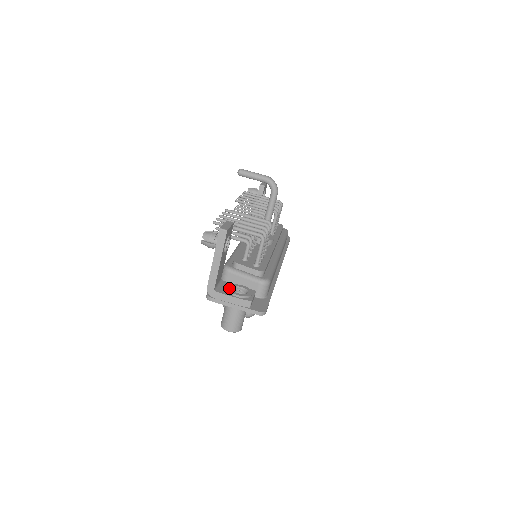
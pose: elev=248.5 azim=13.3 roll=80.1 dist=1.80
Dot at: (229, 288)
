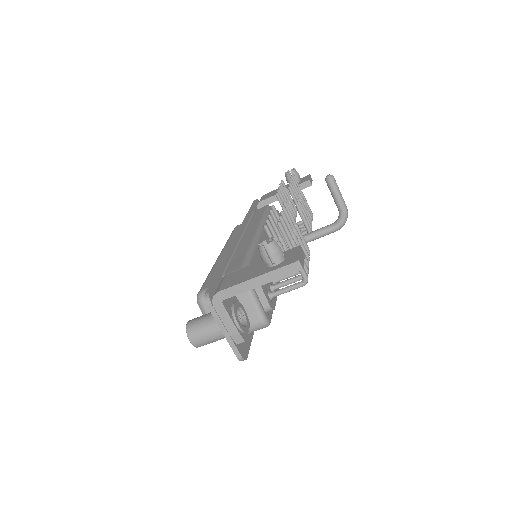
Dot at: (235, 306)
